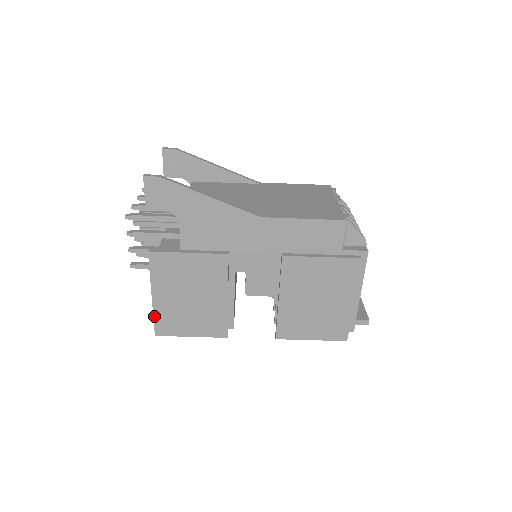
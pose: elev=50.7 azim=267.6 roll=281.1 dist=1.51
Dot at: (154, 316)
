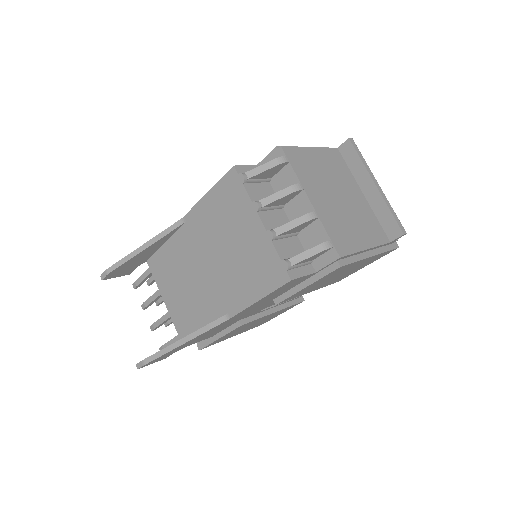
Dot at: occluded
